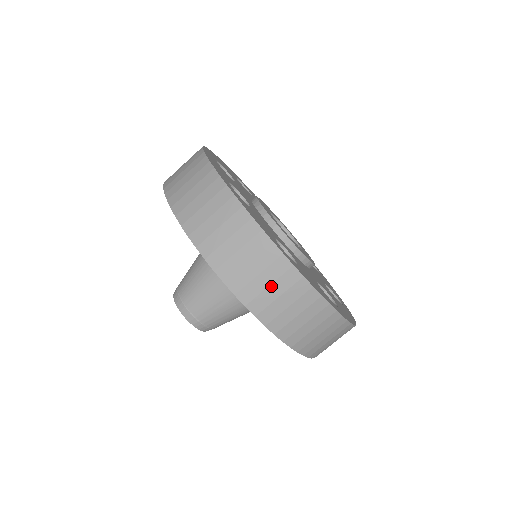
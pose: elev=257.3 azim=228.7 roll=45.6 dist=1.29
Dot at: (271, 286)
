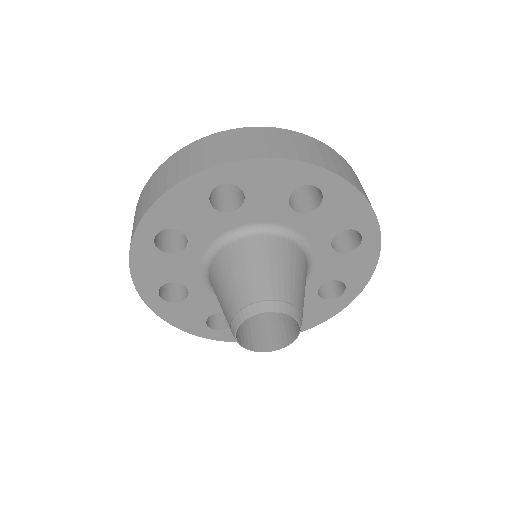
Dot at: (220, 147)
